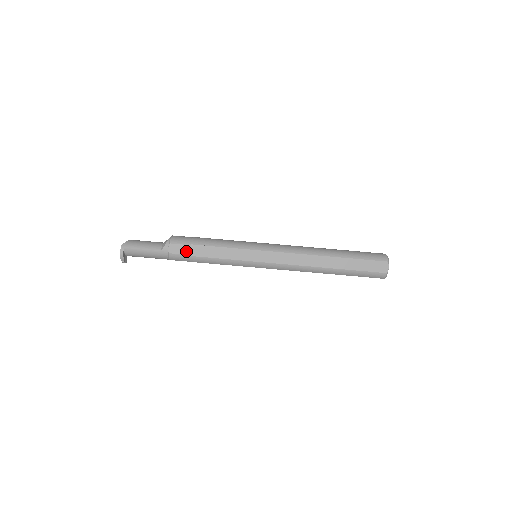
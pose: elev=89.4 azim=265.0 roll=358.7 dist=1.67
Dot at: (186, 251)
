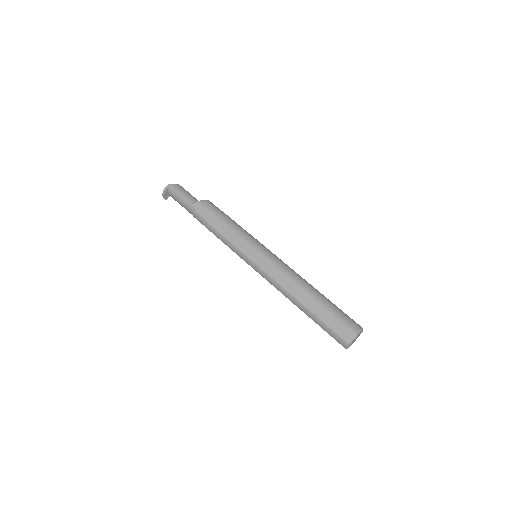
Dot at: (207, 216)
